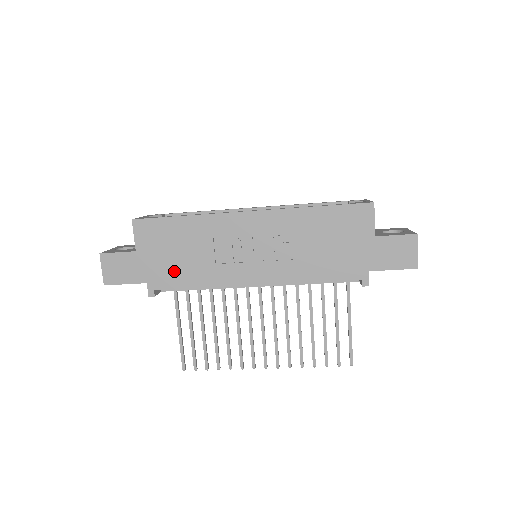
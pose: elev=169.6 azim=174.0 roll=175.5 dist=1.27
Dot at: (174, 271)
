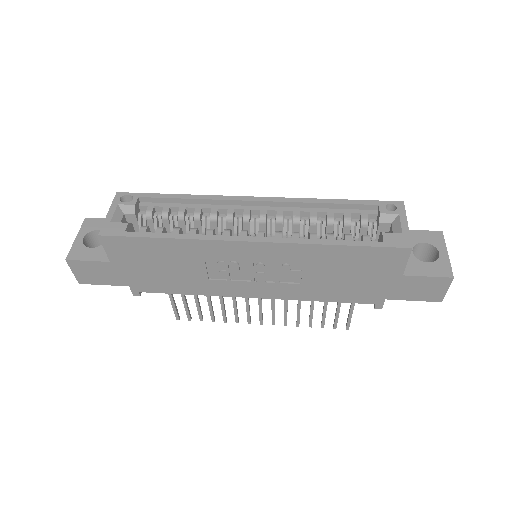
Dot at: (160, 280)
